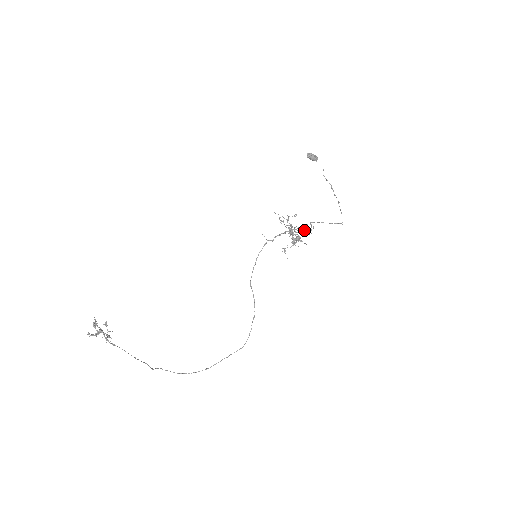
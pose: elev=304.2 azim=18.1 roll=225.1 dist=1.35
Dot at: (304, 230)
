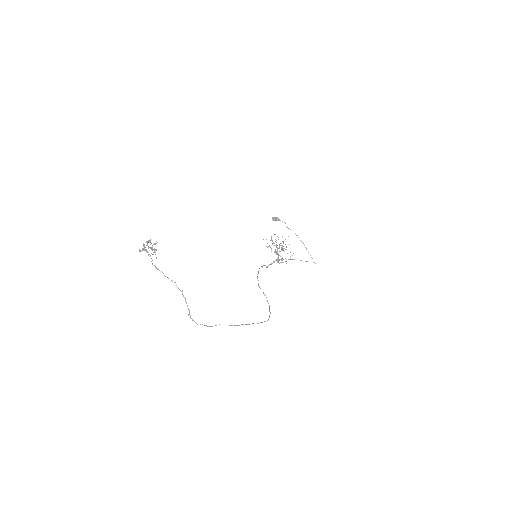
Dot at: occluded
